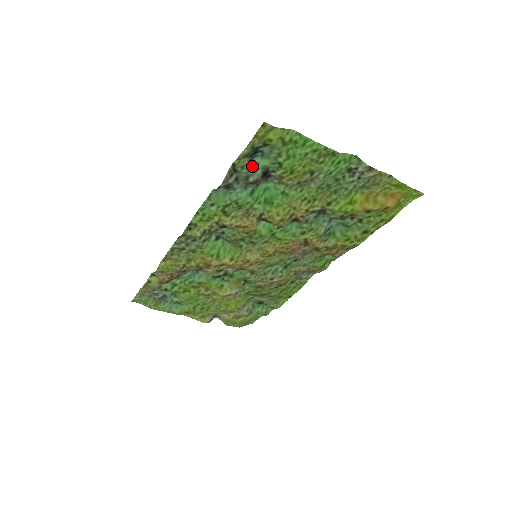
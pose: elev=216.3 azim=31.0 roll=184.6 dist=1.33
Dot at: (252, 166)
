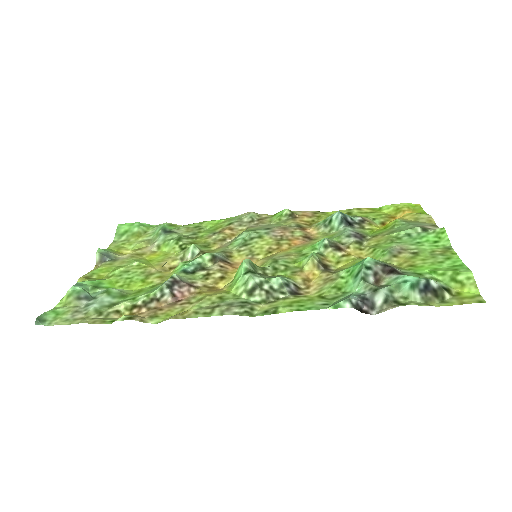
Dot at: (401, 282)
